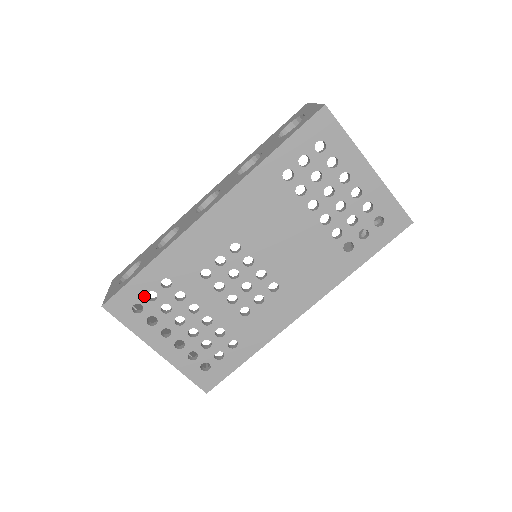
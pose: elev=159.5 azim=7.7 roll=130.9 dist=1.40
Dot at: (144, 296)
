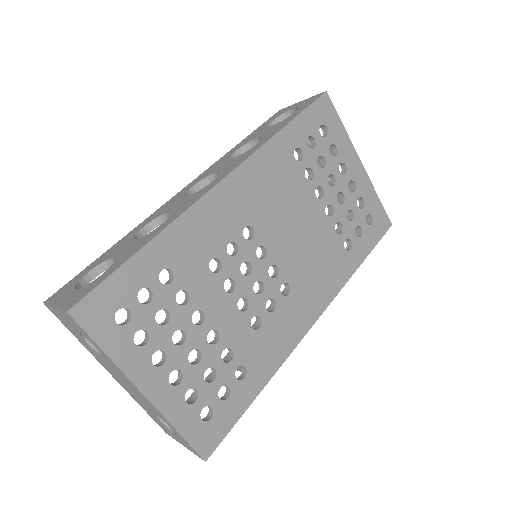
Dot at: (134, 296)
